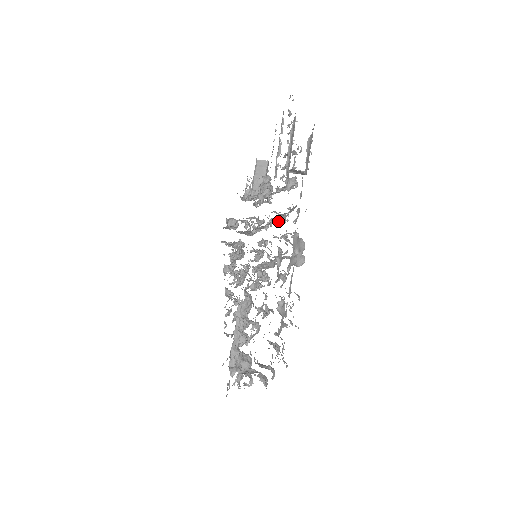
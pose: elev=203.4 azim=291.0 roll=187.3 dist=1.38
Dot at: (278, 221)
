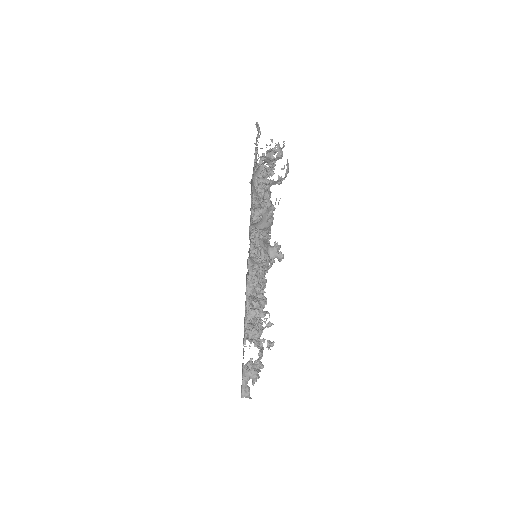
Dot at: occluded
